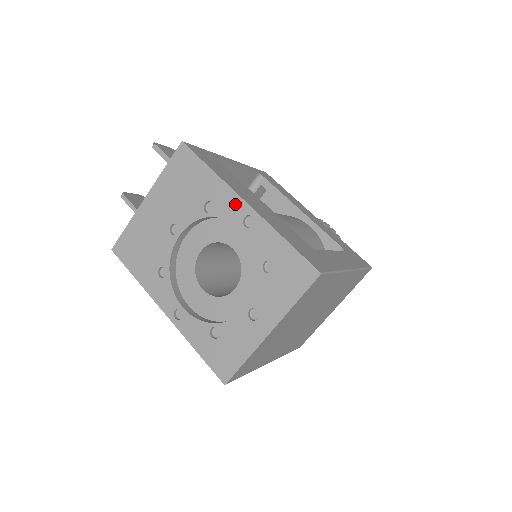
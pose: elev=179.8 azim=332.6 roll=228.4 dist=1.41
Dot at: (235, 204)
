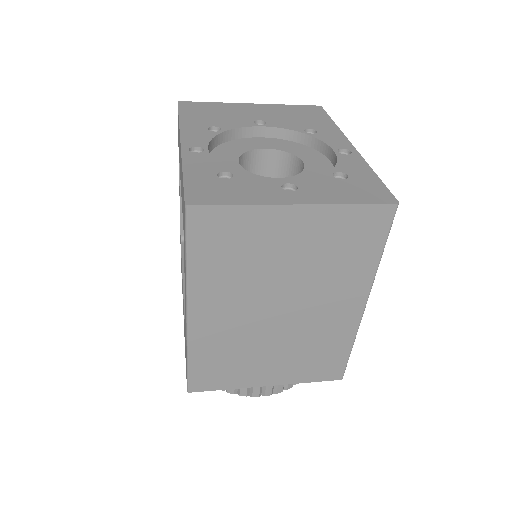
Dot at: (340, 141)
